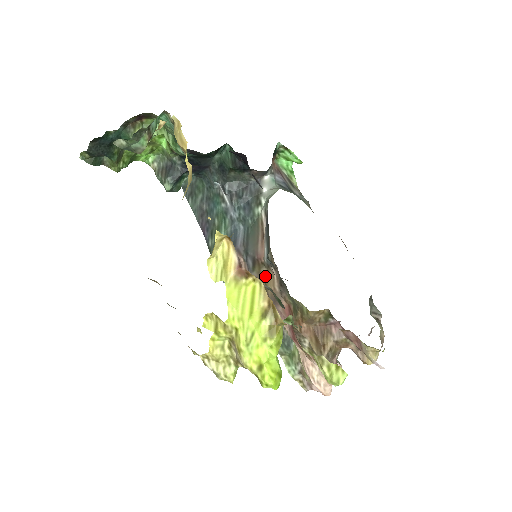
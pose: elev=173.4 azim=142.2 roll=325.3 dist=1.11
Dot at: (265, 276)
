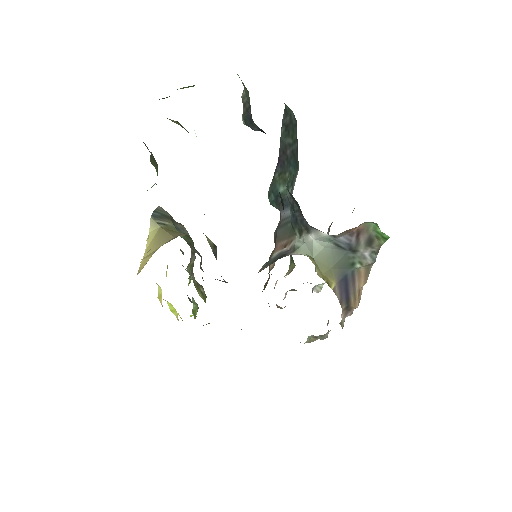
Dot at: occluded
